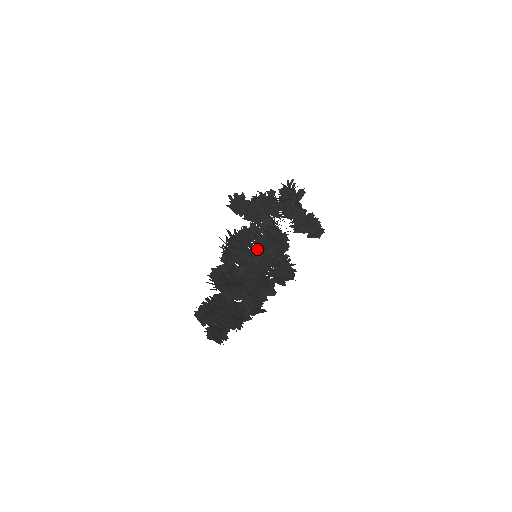
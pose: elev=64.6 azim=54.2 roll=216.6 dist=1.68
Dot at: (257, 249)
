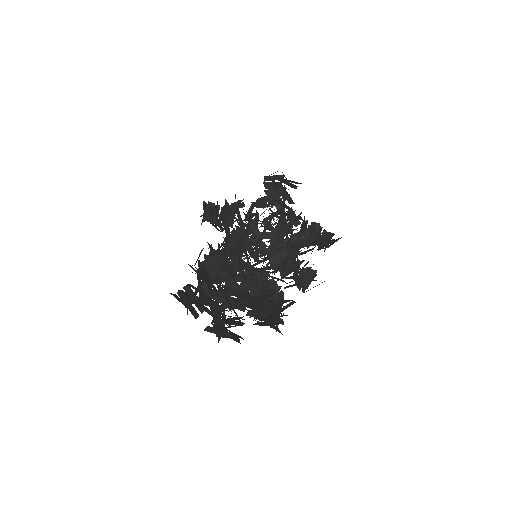
Dot at: occluded
